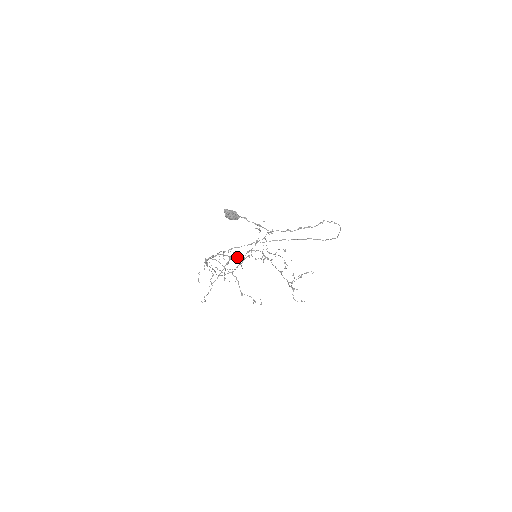
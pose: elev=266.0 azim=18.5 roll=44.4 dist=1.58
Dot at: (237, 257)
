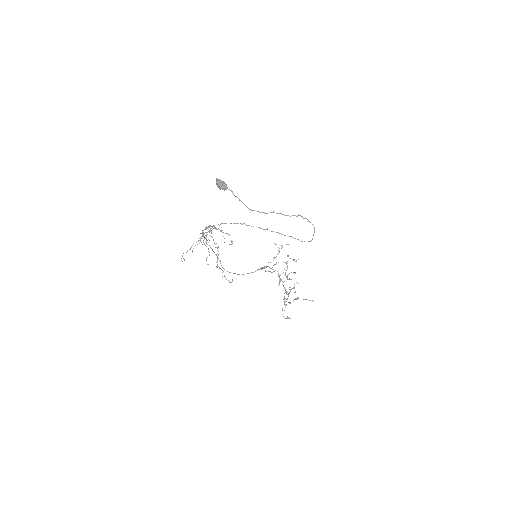
Dot at: (223, 232)
